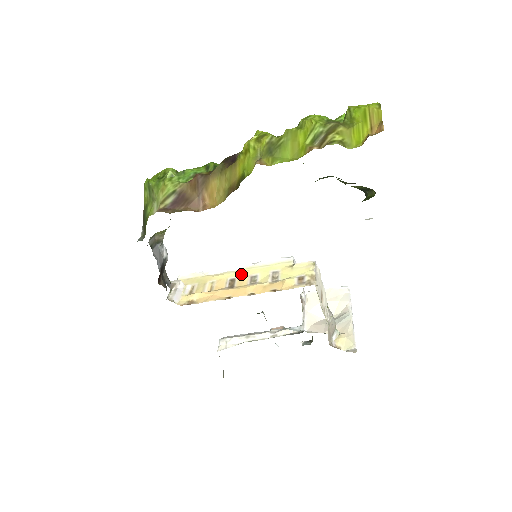
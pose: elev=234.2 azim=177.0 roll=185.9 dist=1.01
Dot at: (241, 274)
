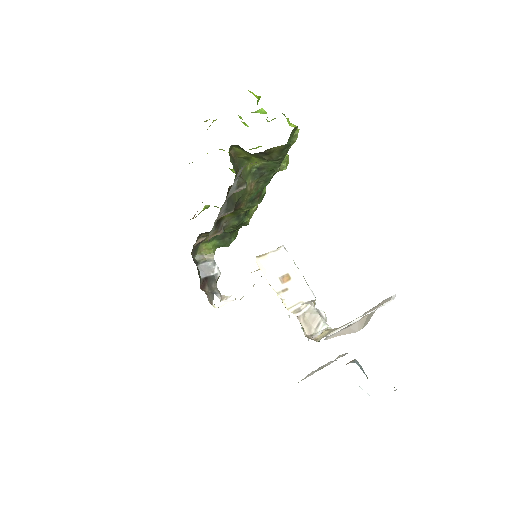
Dot at: occluded
